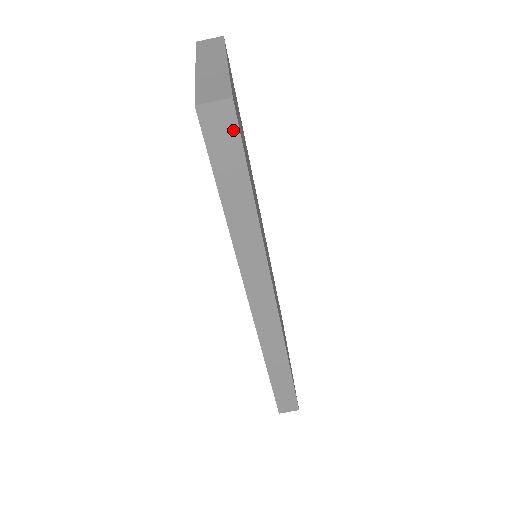
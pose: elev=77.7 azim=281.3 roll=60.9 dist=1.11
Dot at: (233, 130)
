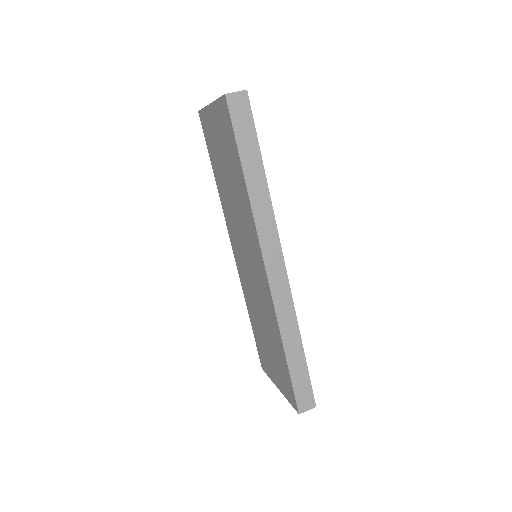
Dot at: (248, 111)
